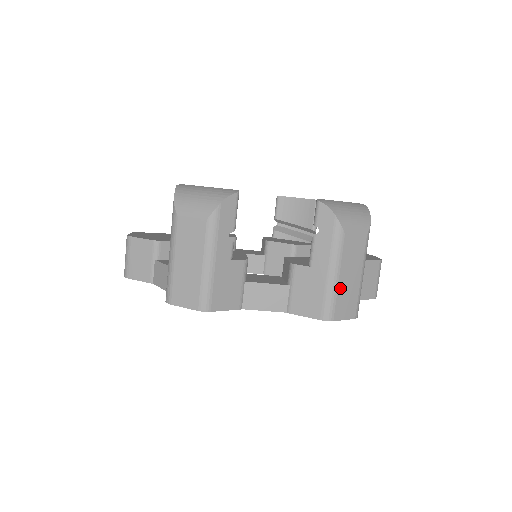
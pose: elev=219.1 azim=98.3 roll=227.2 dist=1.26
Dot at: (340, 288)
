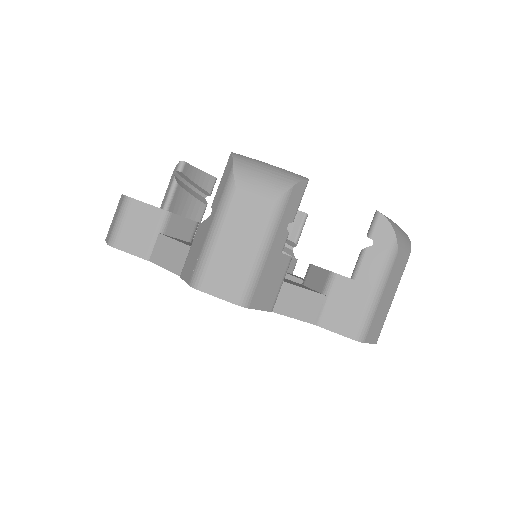
Dot at: (378, 309)
